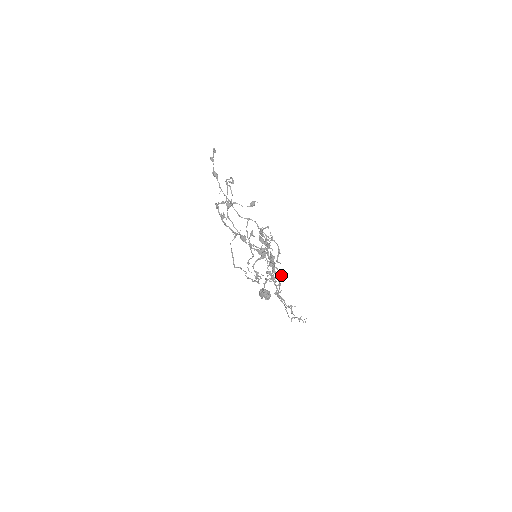
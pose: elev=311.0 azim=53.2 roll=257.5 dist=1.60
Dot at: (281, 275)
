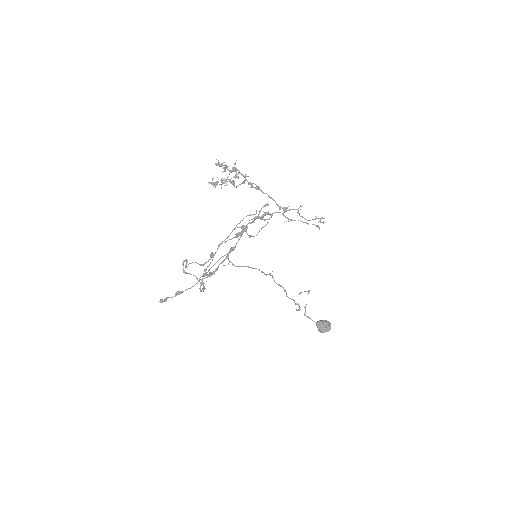
Dot at: (265, 205)
